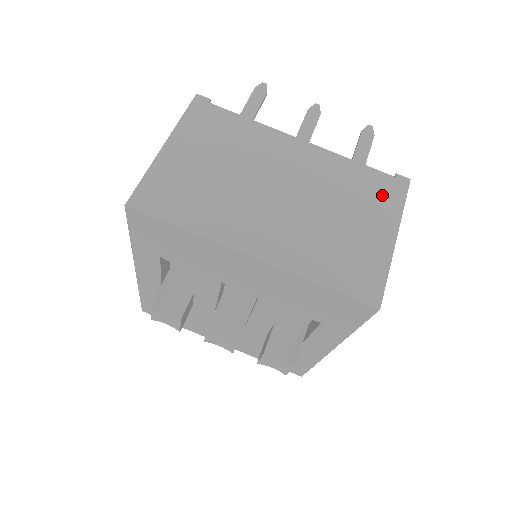
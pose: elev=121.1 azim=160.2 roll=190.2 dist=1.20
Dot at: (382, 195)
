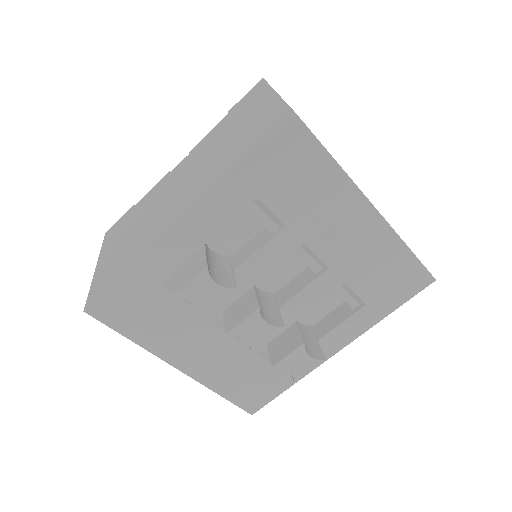
Dot at: occluded
